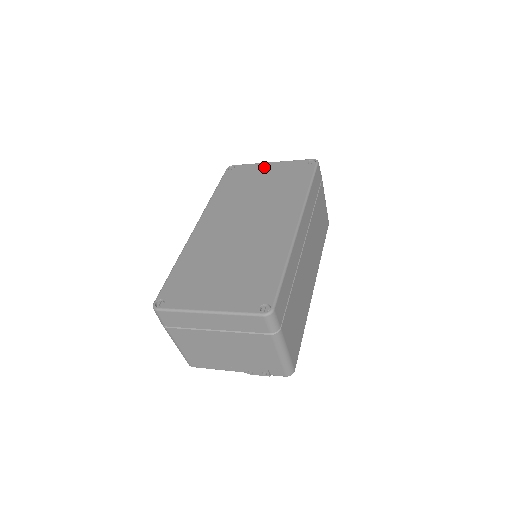
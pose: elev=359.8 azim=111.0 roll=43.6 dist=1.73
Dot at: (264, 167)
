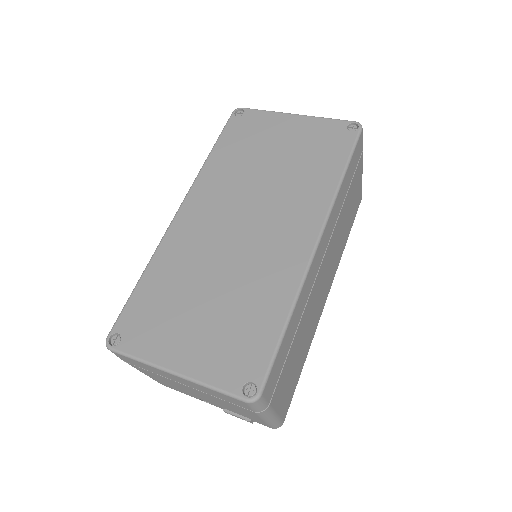
Dot at: (284, 122)
